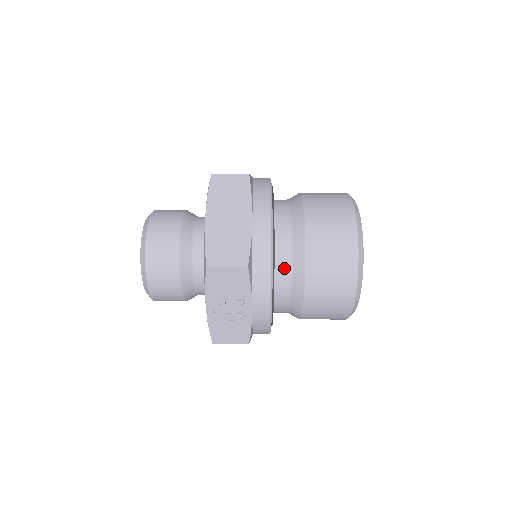
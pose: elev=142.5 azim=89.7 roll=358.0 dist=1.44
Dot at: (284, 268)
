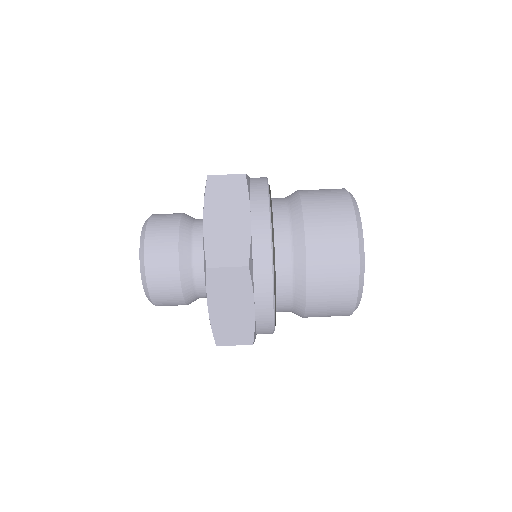
Dot at: (284, 310)
